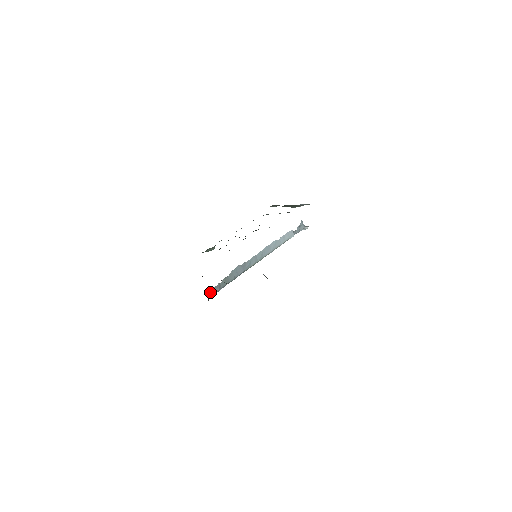
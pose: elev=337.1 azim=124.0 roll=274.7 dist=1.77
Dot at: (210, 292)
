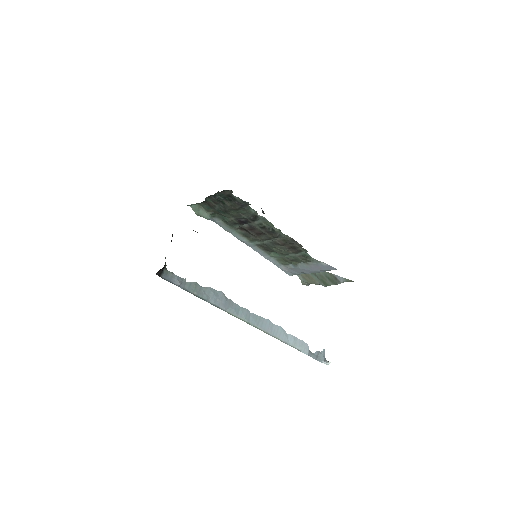
Dot at: (167, 274)
